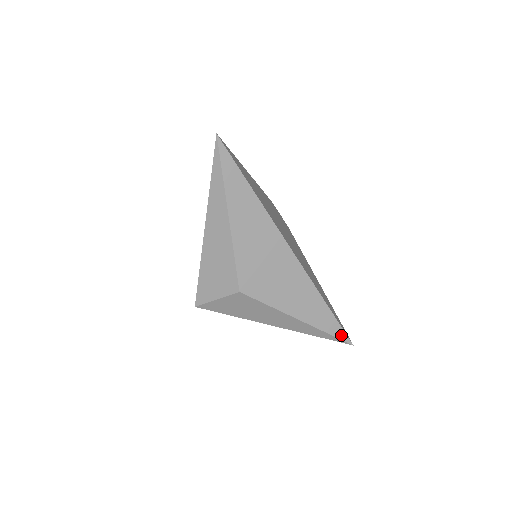
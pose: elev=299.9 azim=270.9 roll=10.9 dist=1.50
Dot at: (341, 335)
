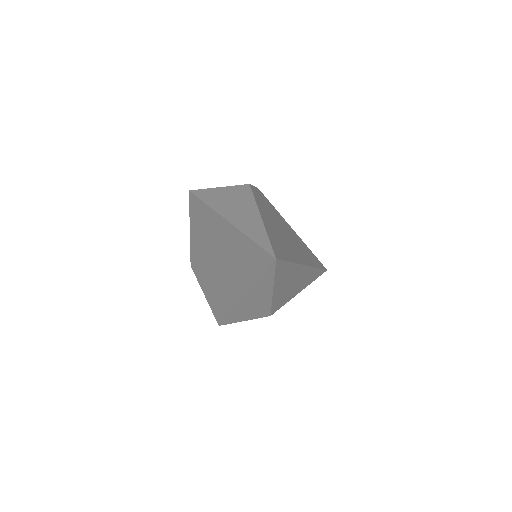
Dot at: (322, 273)
